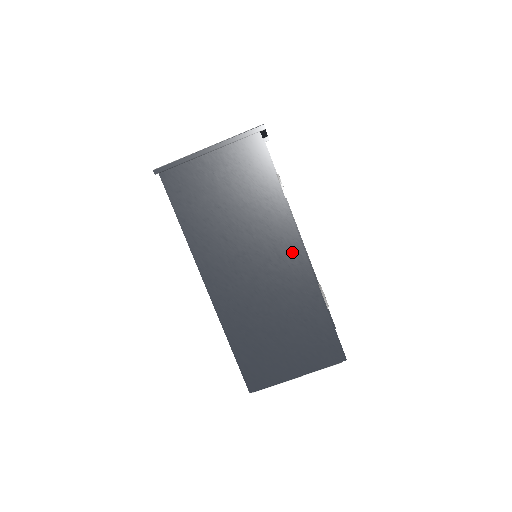
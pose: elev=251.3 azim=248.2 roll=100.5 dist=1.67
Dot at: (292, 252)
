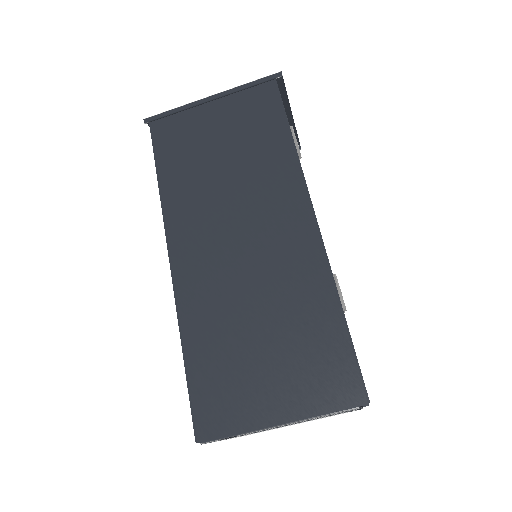
Dot at: (297, 220)
